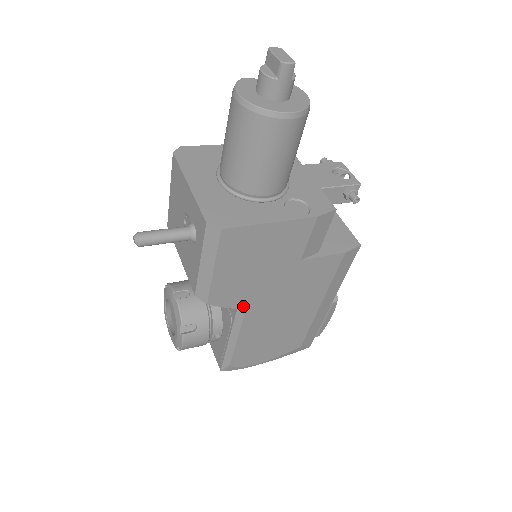
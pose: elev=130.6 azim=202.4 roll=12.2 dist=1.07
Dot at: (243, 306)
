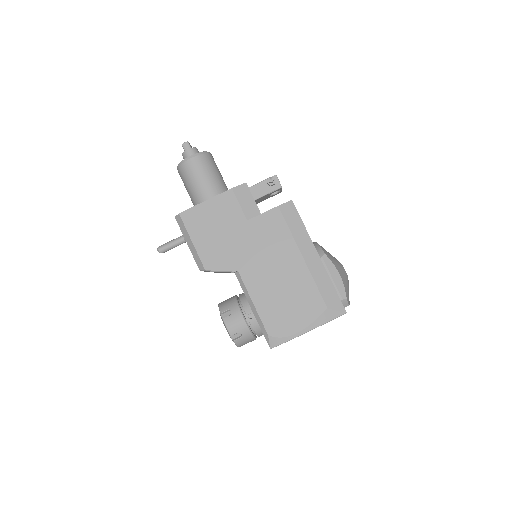
Dot at: (233, 268)
